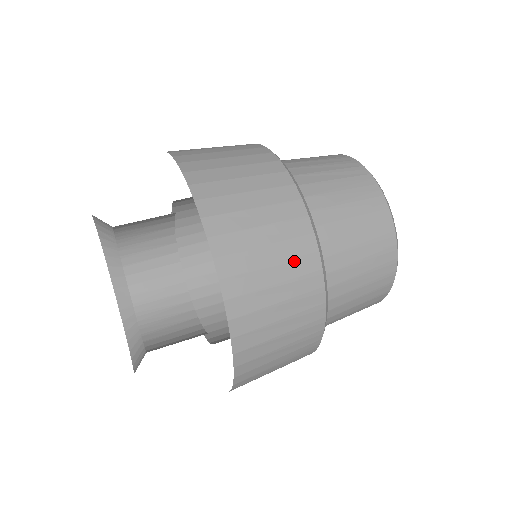
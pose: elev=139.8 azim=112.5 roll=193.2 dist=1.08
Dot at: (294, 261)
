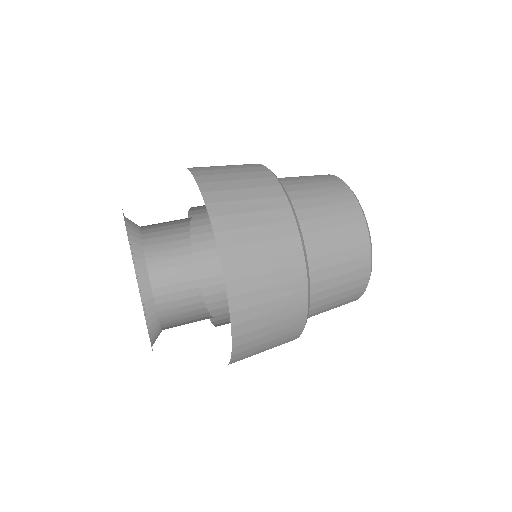
Dot at: (270, 211)
